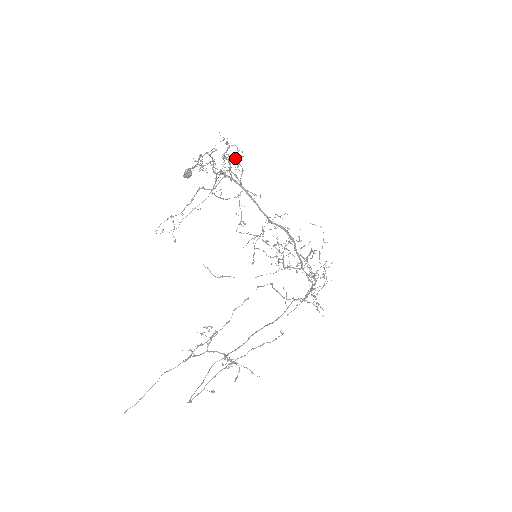
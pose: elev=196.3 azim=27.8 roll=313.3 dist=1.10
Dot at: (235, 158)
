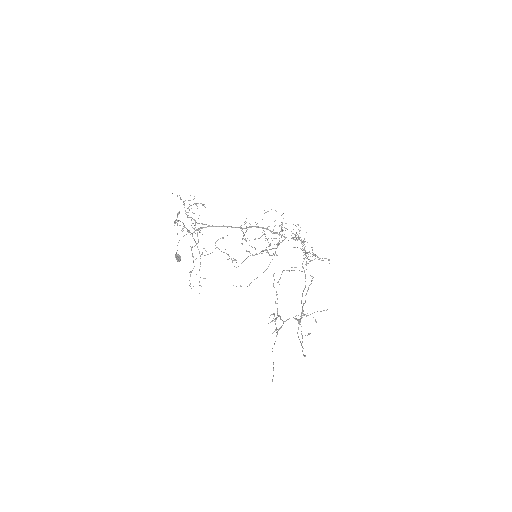
Dot at: occluded
